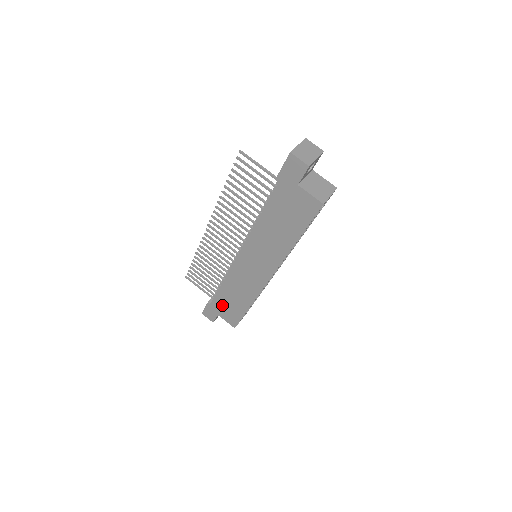
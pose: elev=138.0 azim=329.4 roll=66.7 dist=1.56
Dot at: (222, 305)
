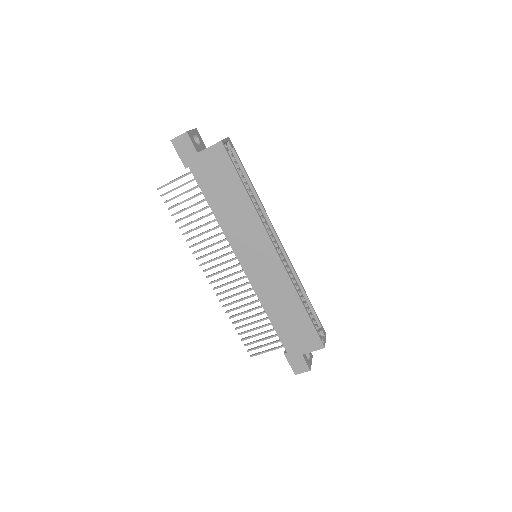
Dot at: (291, 337)
